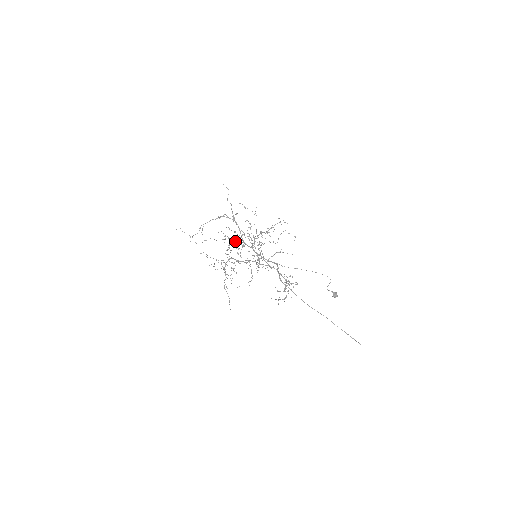
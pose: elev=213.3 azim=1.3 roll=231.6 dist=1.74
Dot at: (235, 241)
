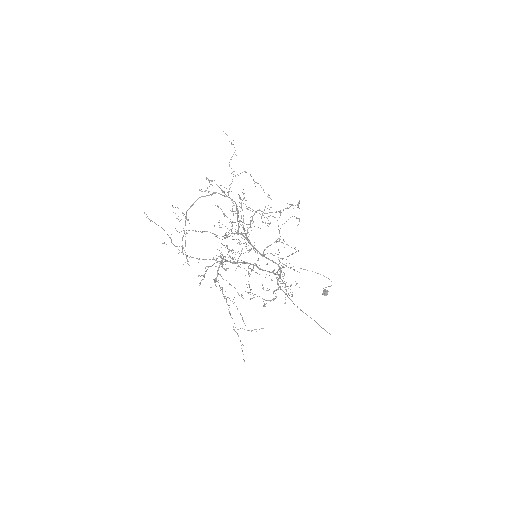
Dot at: (239, 244)
